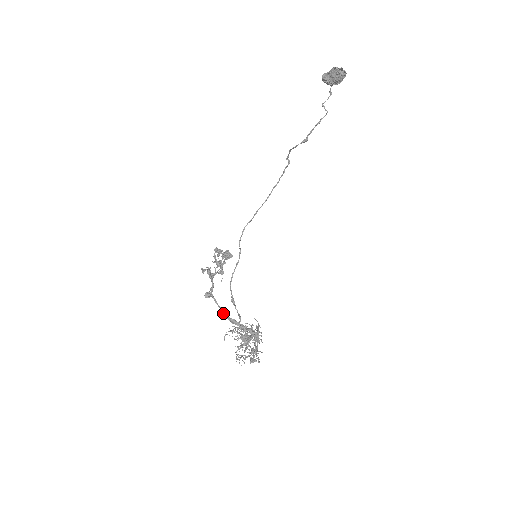
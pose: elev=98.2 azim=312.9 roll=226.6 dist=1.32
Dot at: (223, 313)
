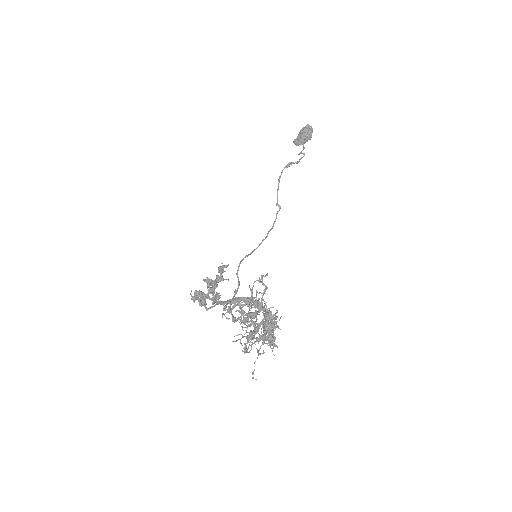
Dot at: (219, 302)
